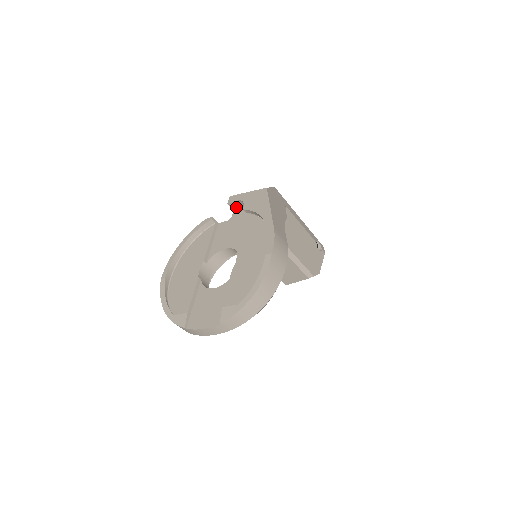
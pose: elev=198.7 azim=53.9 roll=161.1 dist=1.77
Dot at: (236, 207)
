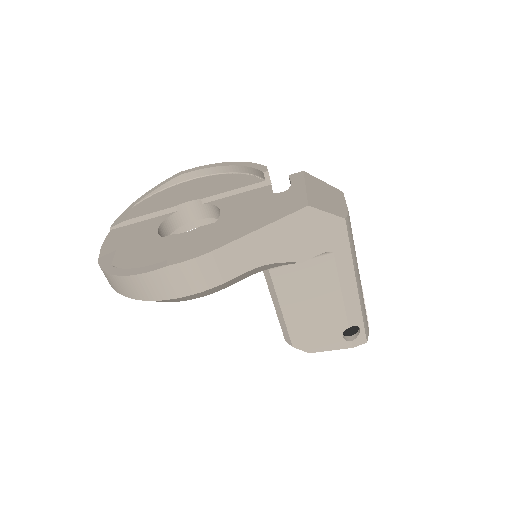
Dot at: occluded
